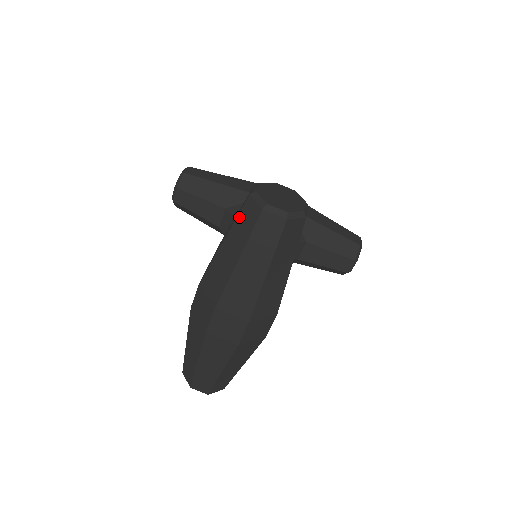
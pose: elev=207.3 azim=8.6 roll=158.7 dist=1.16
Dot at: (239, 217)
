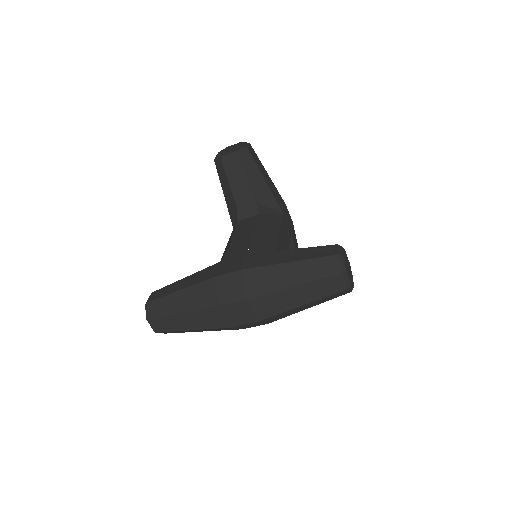
Dot at: (318, 260)
